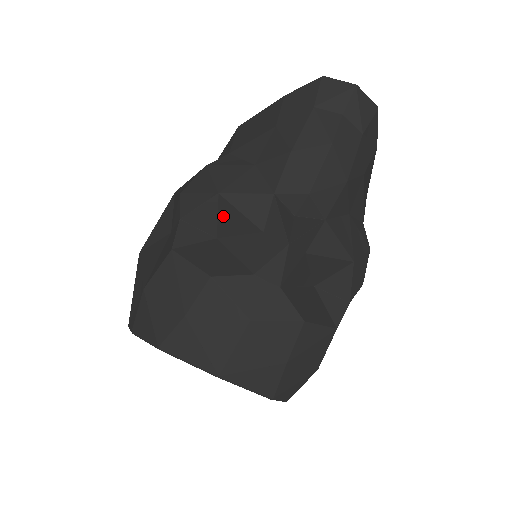
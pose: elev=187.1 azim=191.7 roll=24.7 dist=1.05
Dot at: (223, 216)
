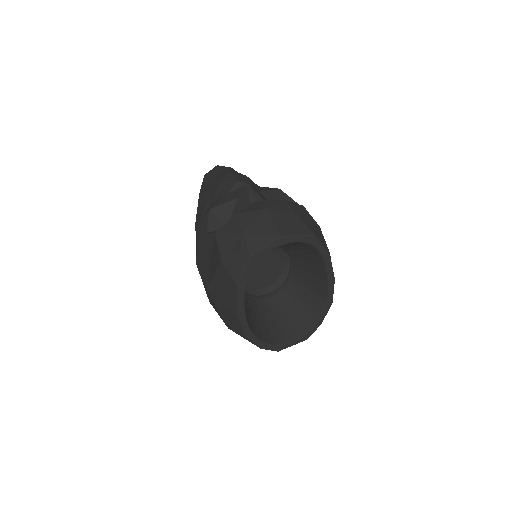
Dot at: (220, 215)
